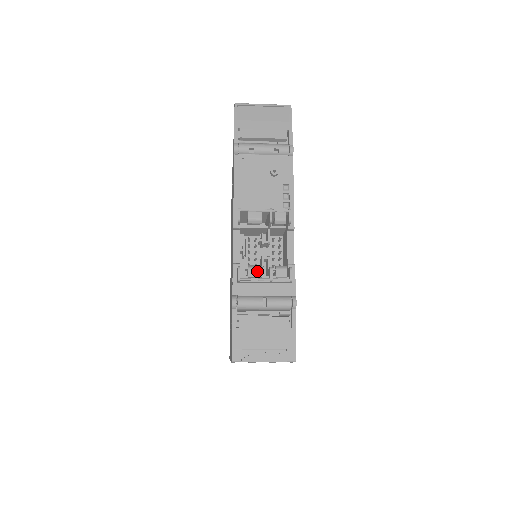
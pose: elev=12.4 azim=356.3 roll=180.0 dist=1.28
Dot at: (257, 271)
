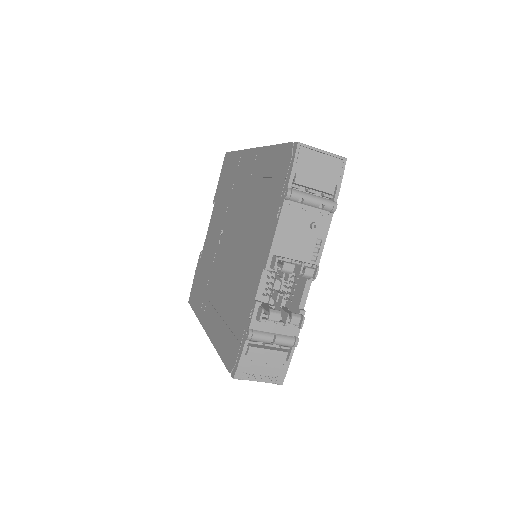
Dot at: (277, 316)
